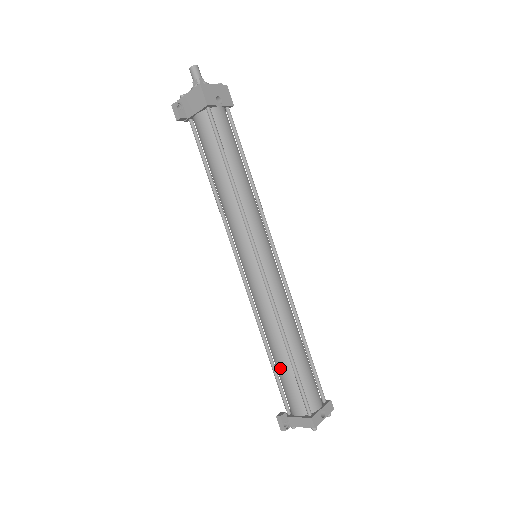
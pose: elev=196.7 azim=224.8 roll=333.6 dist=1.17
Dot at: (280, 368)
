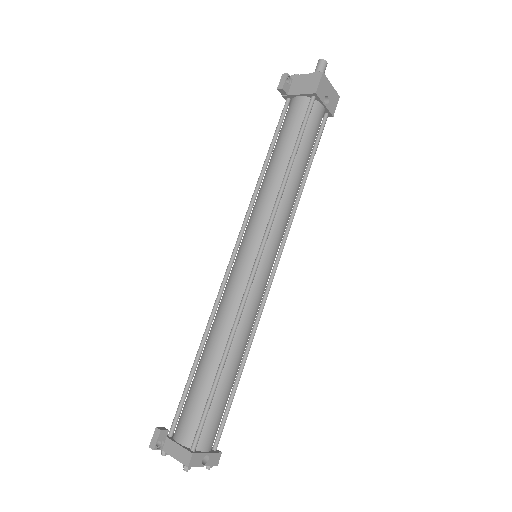
Dot at: (199, 379)
